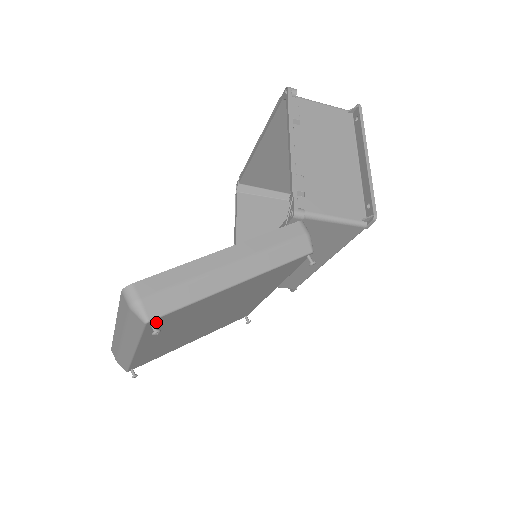
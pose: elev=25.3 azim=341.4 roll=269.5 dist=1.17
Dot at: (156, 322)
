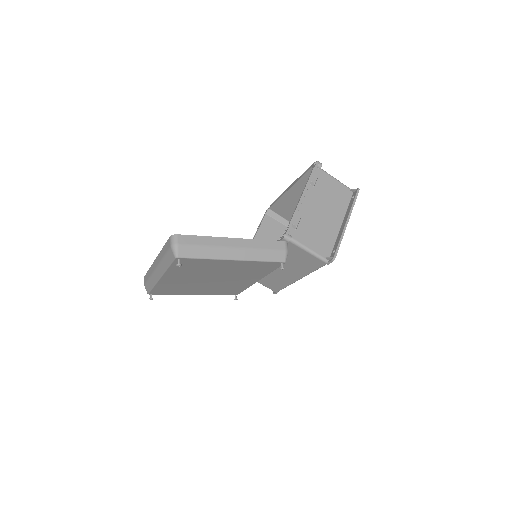
Dot at: (181, 260)
